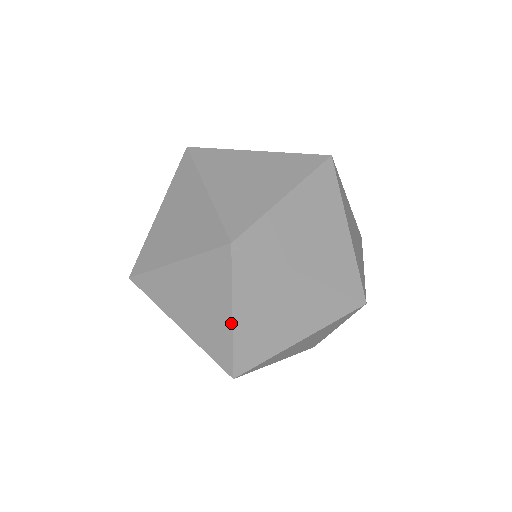
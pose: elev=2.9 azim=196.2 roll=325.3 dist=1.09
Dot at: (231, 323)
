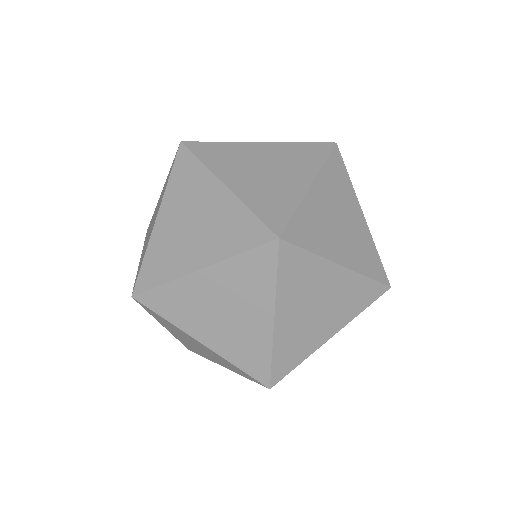
Dot at: occluded
